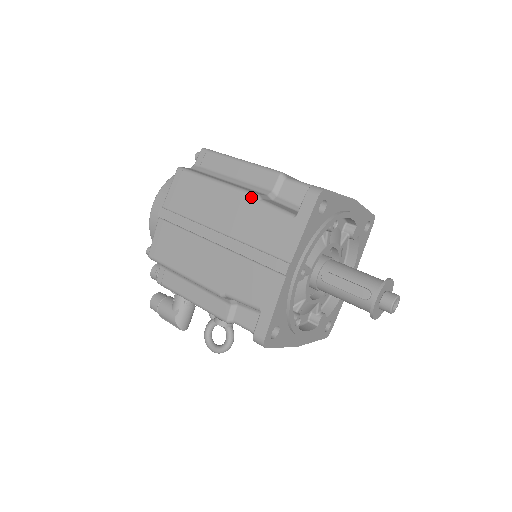
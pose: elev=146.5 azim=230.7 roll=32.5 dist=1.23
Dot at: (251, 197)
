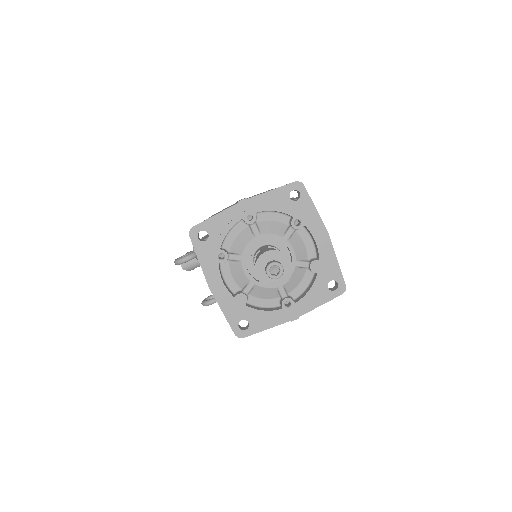
Dot at: occluded
